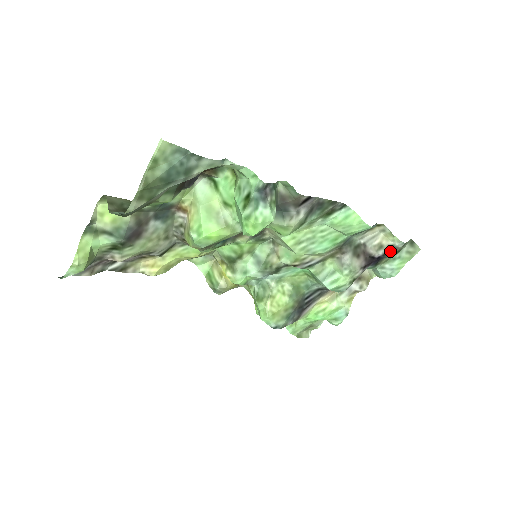
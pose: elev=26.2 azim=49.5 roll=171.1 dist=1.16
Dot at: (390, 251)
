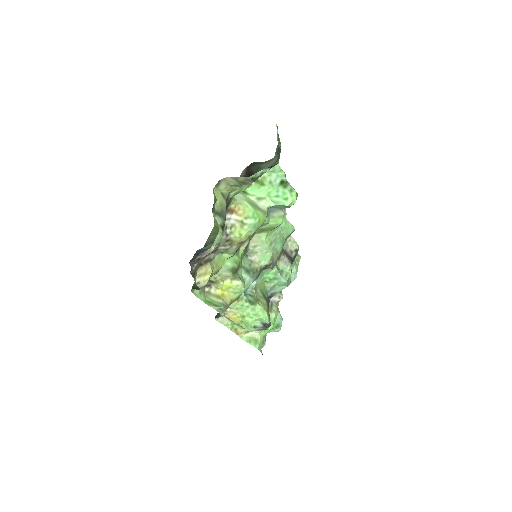
Dot at: (295, 254)
